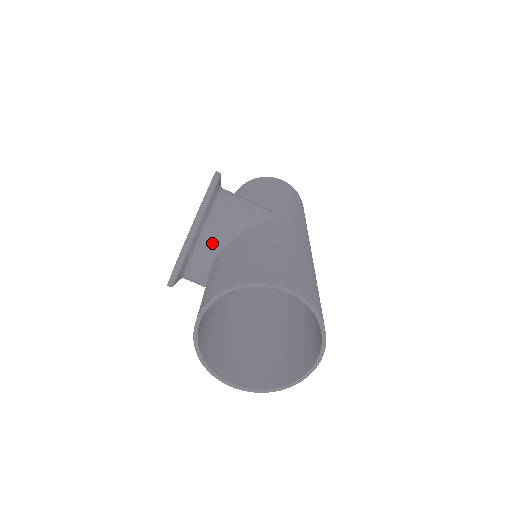
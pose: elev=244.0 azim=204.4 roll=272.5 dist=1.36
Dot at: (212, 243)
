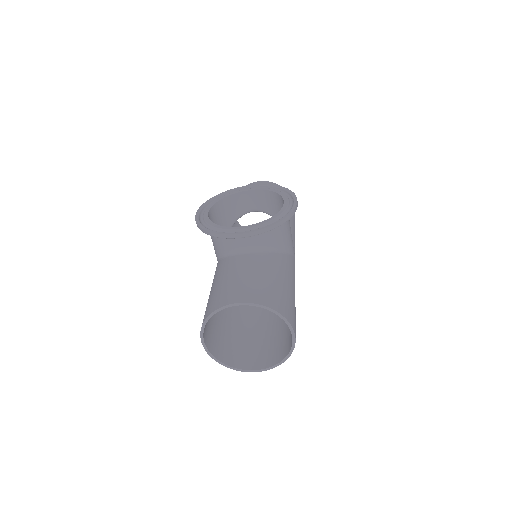
Dot at: (259, 242)
